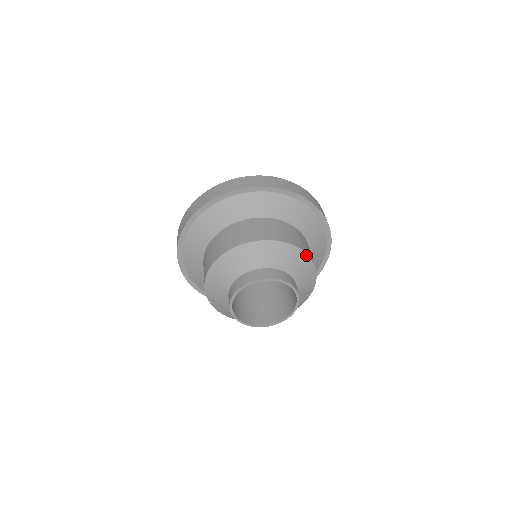
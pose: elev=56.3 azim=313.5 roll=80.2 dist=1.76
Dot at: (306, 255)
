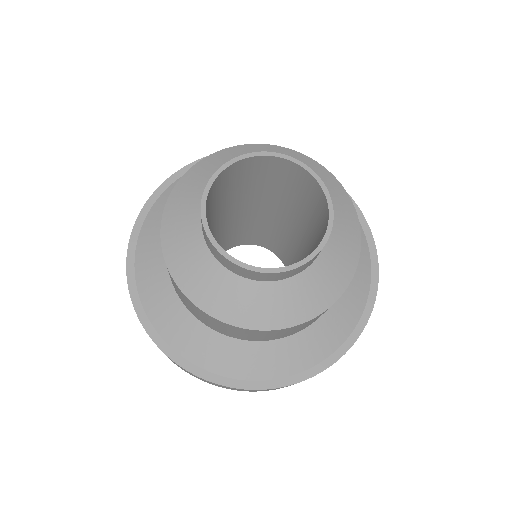
Dot at: (301, 154)
